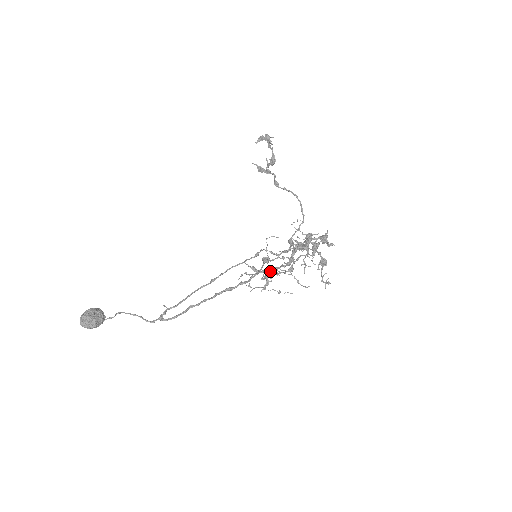
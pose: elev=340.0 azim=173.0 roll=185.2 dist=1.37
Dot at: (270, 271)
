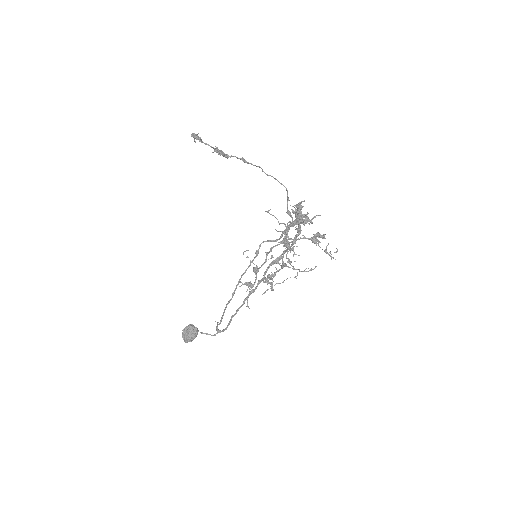
Dot at: (278, 260)
